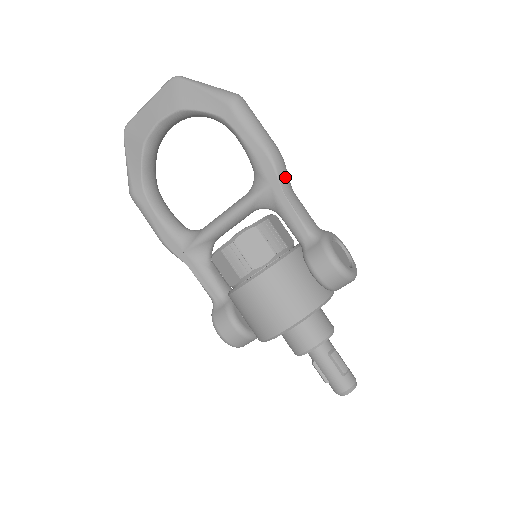
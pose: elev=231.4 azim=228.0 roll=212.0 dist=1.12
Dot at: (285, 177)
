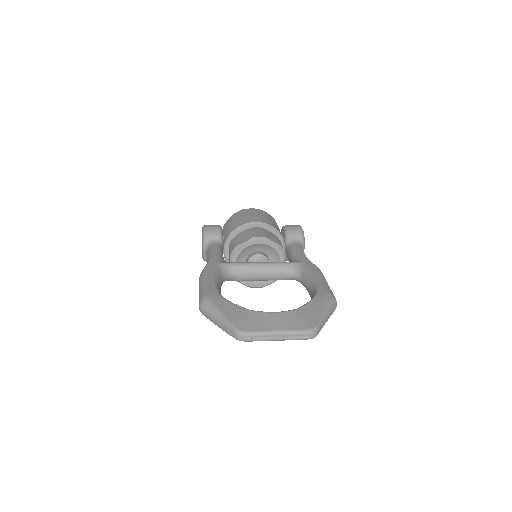
Dot at: occluded
